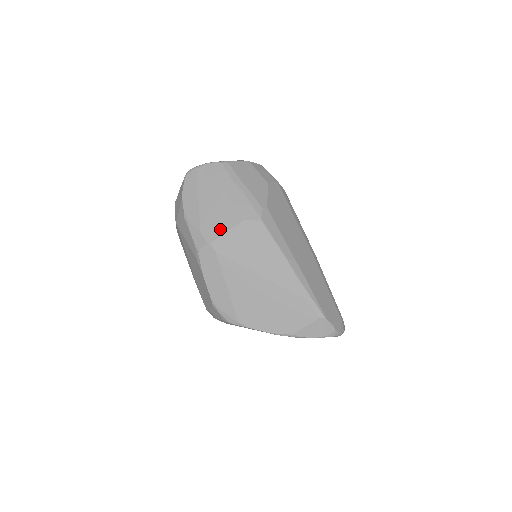
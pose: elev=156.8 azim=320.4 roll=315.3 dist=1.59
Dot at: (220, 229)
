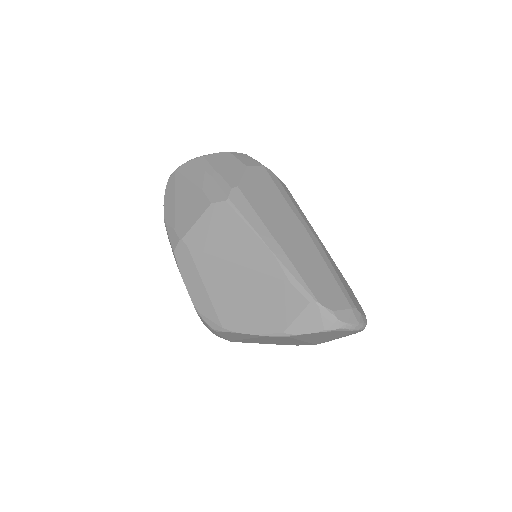
Dot at: (190, 221)
